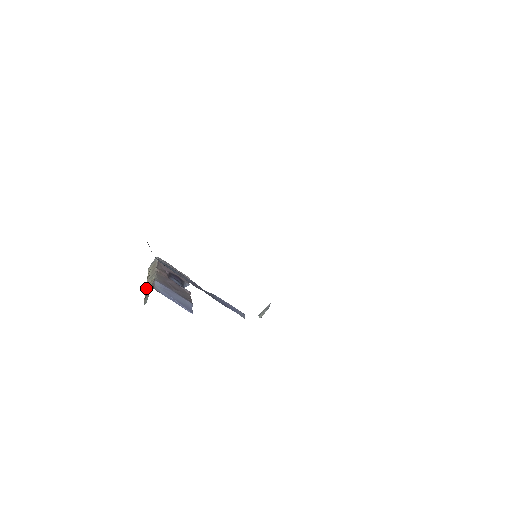
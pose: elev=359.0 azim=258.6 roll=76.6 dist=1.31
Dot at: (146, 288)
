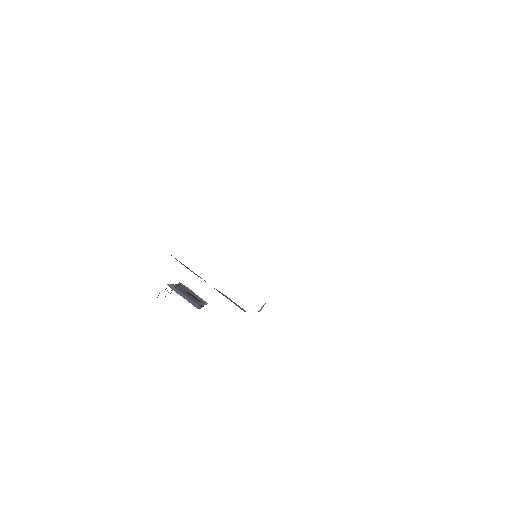
Dot at: occluded
